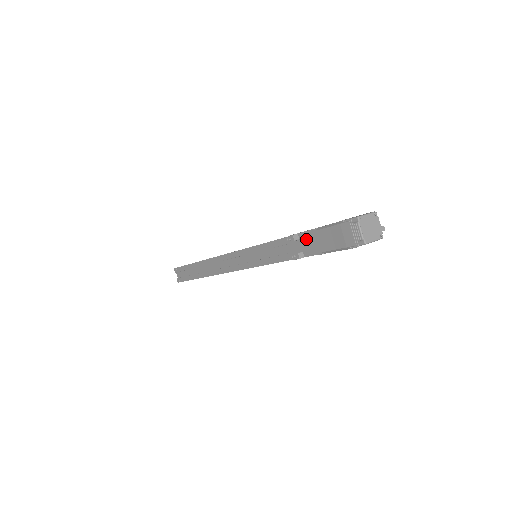
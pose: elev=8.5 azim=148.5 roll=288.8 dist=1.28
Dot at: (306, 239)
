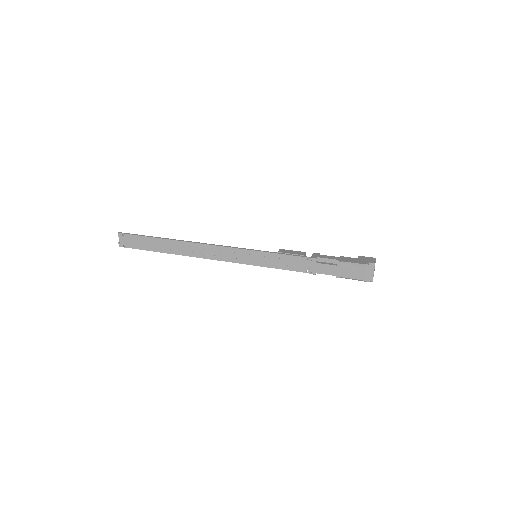
Dot at: (329, 265)
